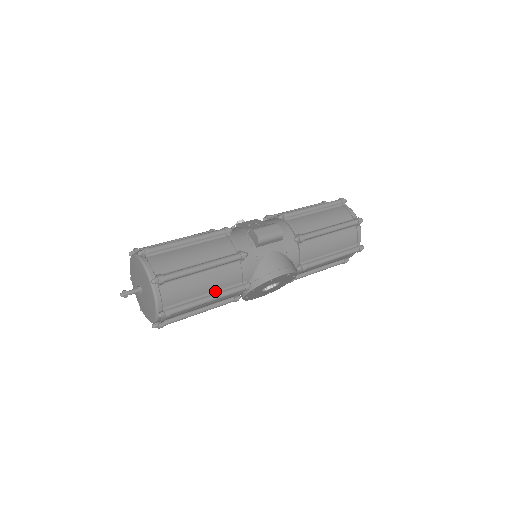
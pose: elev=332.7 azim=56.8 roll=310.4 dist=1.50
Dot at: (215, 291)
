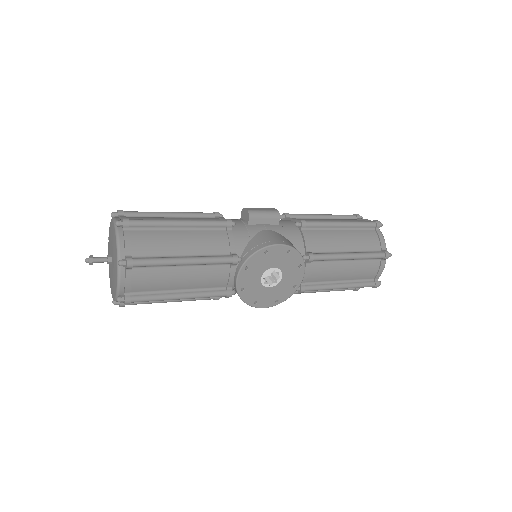
Dot at: (194, 255)
